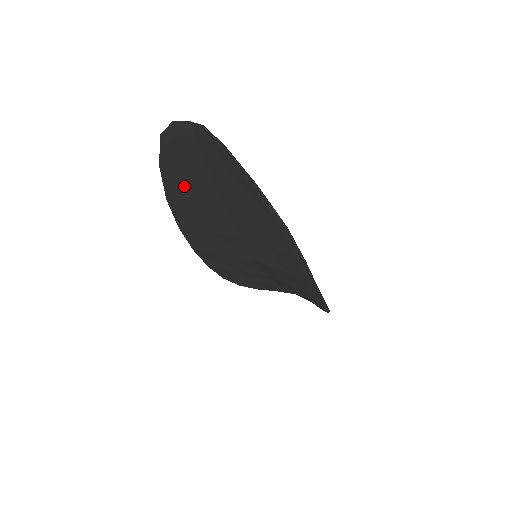
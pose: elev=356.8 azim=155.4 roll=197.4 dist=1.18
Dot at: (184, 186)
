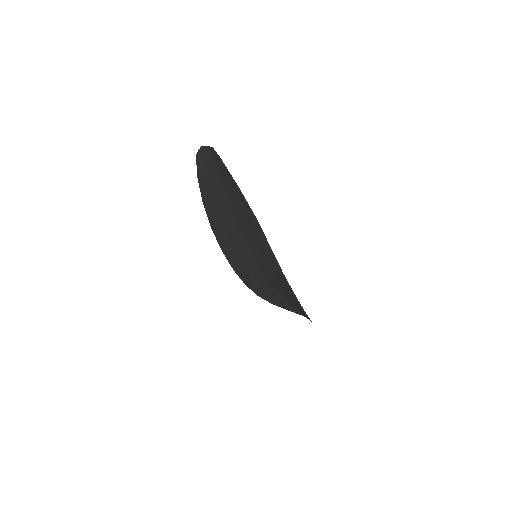
Dot at: (210, 192)
